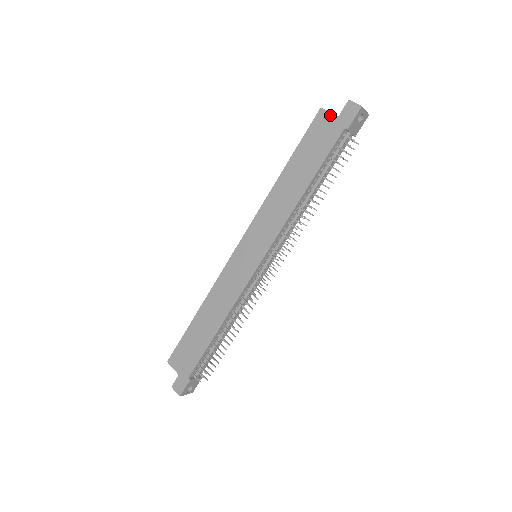
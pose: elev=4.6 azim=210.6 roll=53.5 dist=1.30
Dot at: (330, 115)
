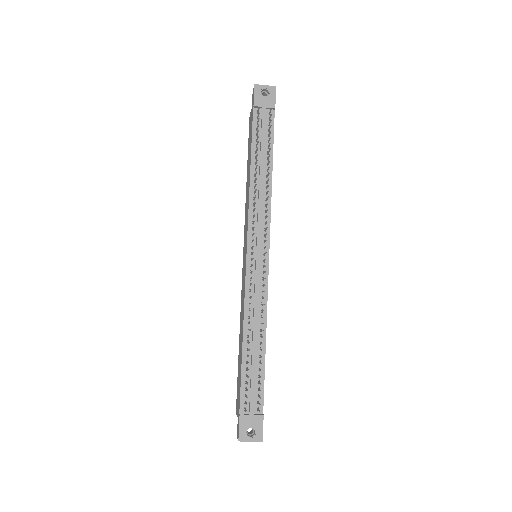
Dot at: (251, 112)
